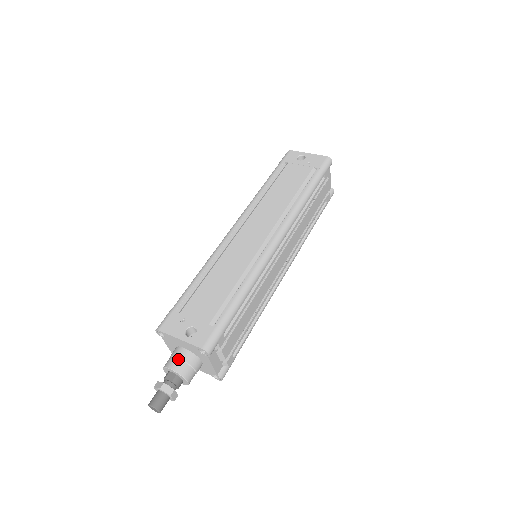
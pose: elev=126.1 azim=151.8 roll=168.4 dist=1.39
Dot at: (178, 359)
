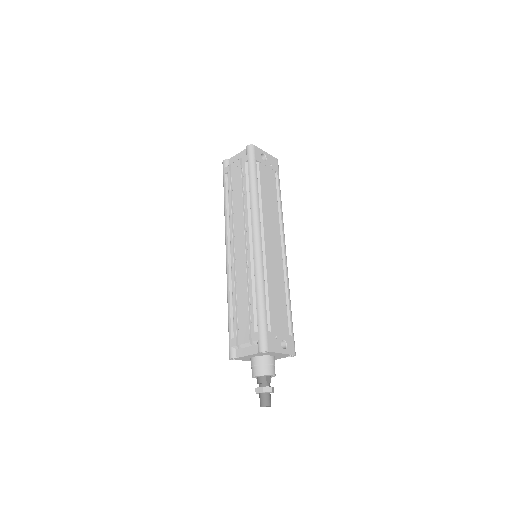
Dot at: (273, 366)
